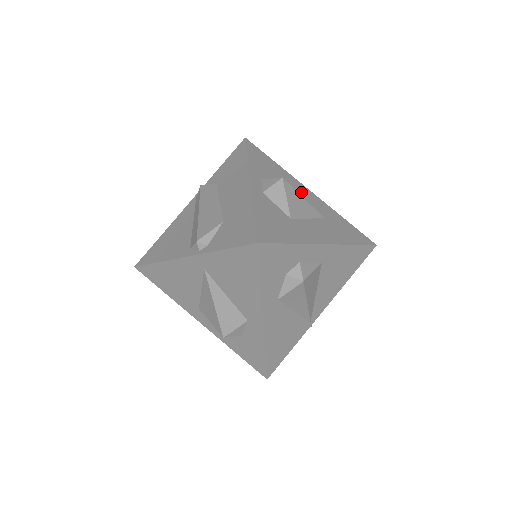
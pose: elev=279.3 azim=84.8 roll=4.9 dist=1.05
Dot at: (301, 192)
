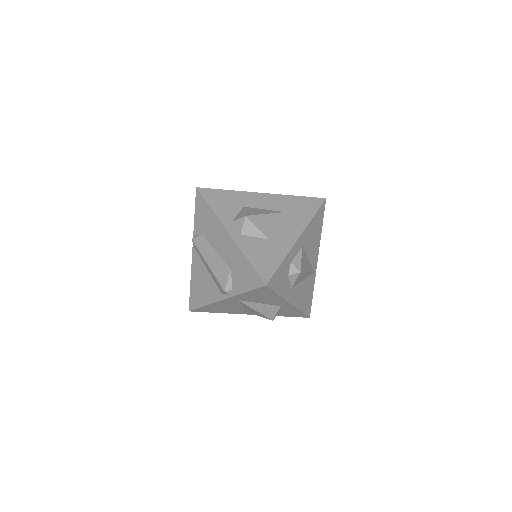
Dot at: (258, 202)
